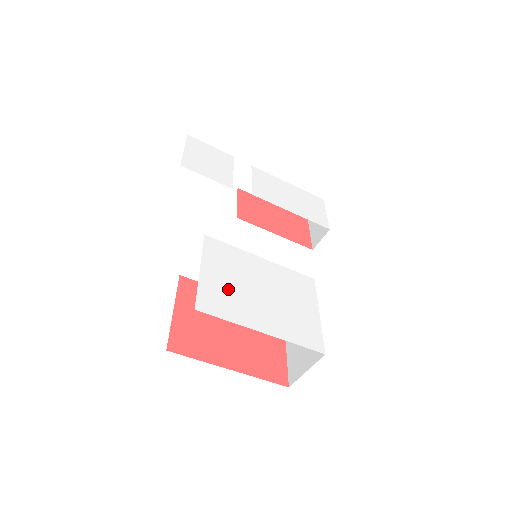
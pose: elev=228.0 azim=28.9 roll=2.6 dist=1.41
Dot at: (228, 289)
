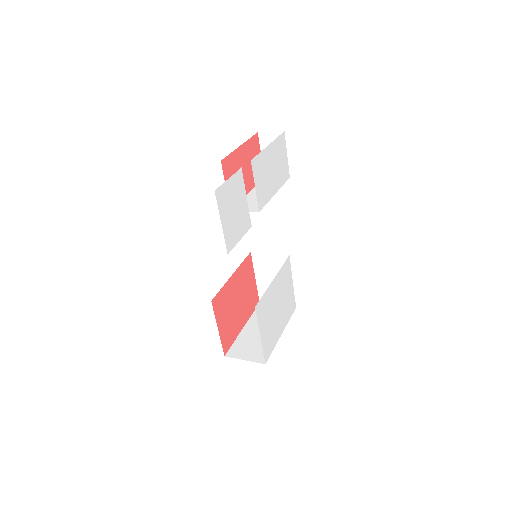
Dot at: (270, 330)
